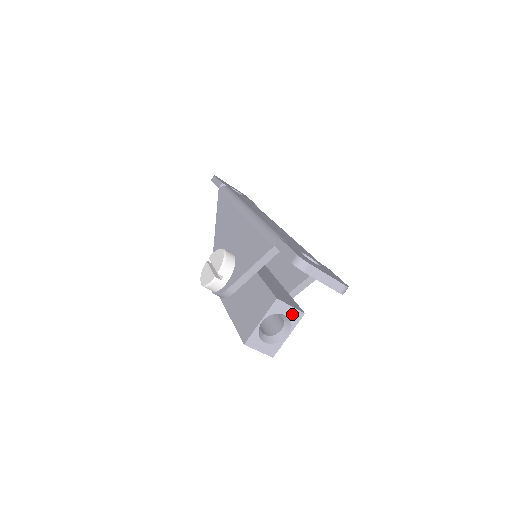
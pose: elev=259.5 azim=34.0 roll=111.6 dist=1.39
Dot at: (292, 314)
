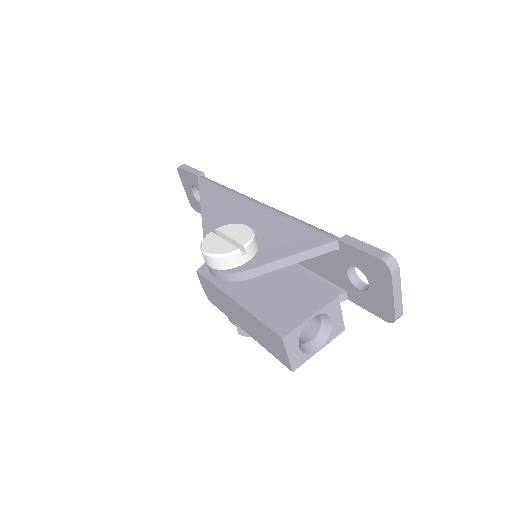
Dot at: (337, 324)
